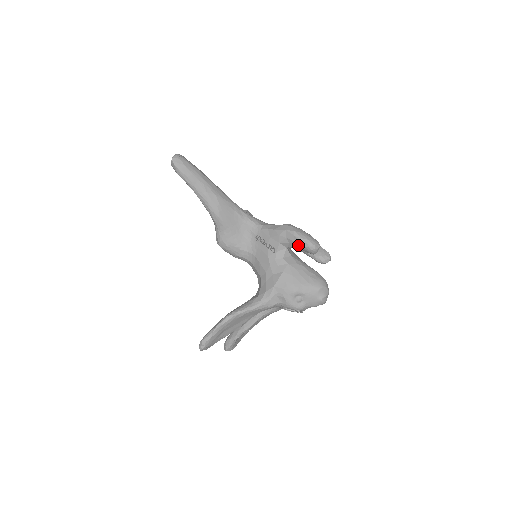
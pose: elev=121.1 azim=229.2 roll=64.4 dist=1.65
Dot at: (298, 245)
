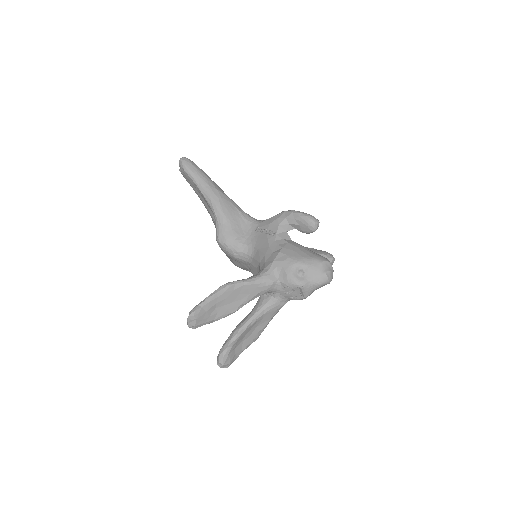
Dot at: (297, 223)
